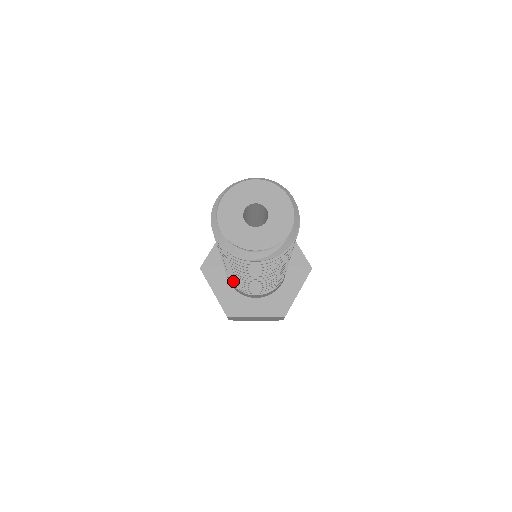
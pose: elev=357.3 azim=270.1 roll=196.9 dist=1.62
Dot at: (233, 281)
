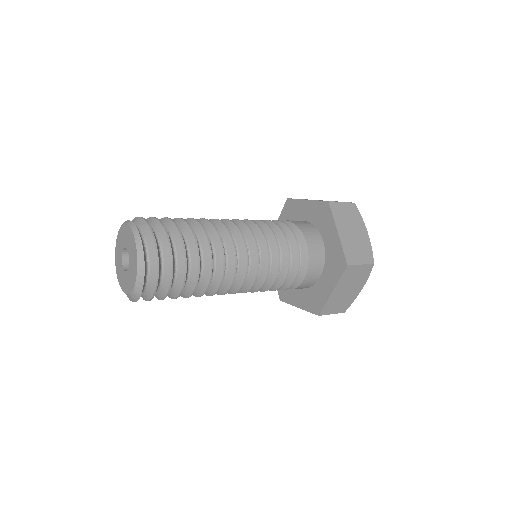
Dot at: occluded
